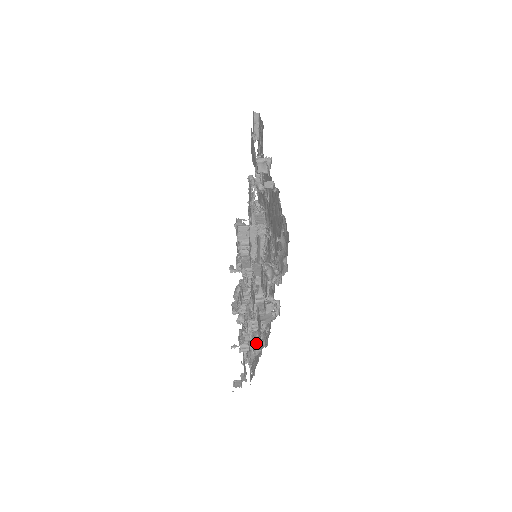
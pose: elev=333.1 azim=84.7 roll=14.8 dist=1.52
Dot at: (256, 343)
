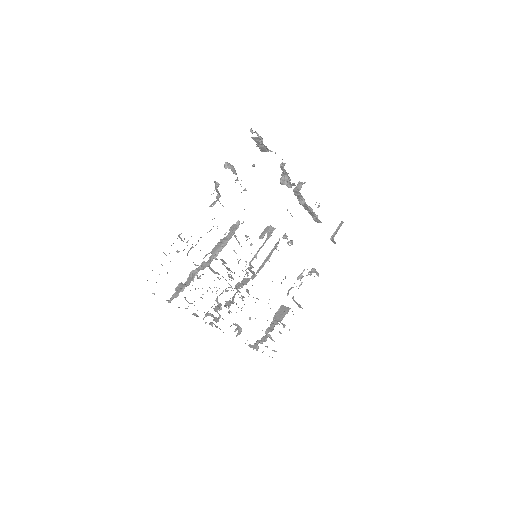
Dot at: occluded
